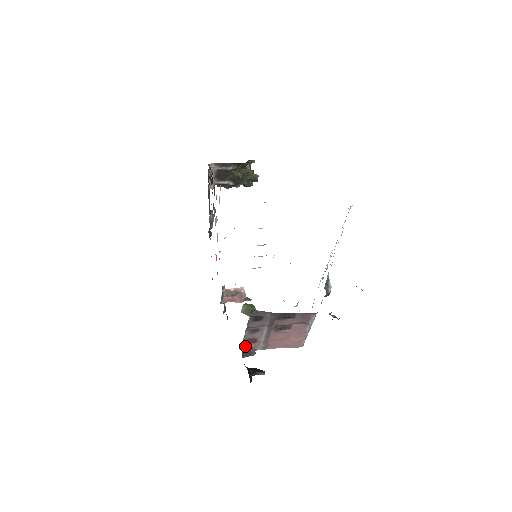
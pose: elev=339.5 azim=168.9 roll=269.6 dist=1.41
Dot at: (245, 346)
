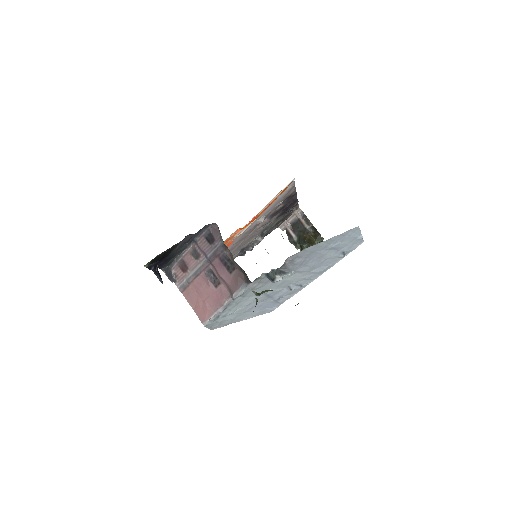
Dot at: (174, 267)
